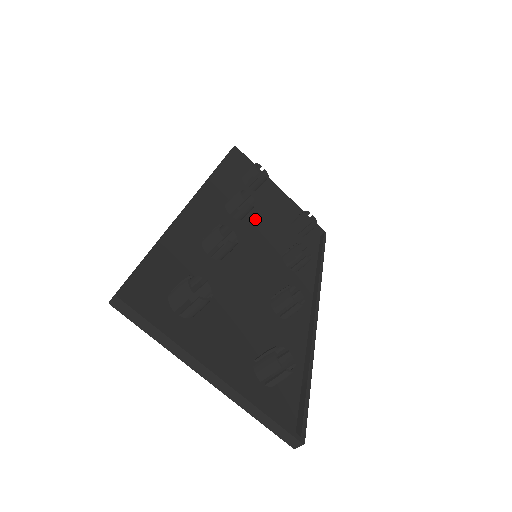
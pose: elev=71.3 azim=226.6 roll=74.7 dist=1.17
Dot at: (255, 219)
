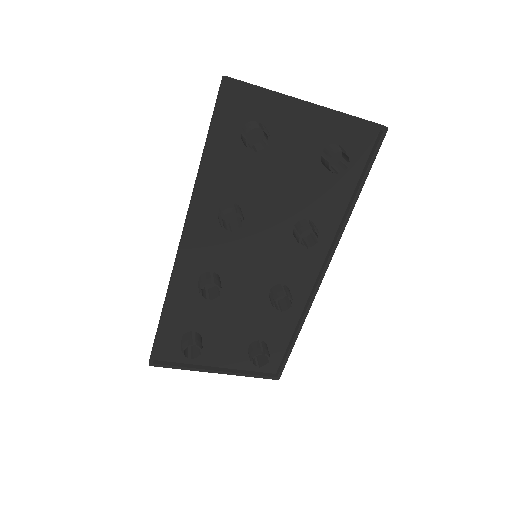
Dot at: (259, 201)
